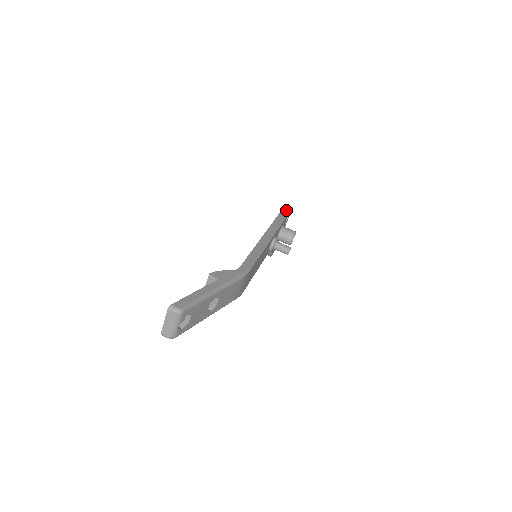
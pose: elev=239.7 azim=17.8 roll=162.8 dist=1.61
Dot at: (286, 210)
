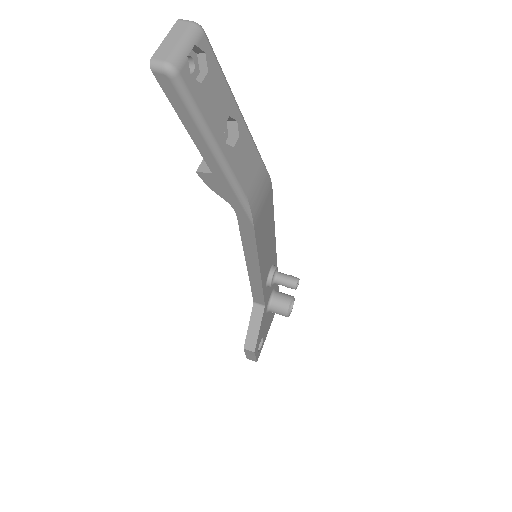
Dot at: occluded
